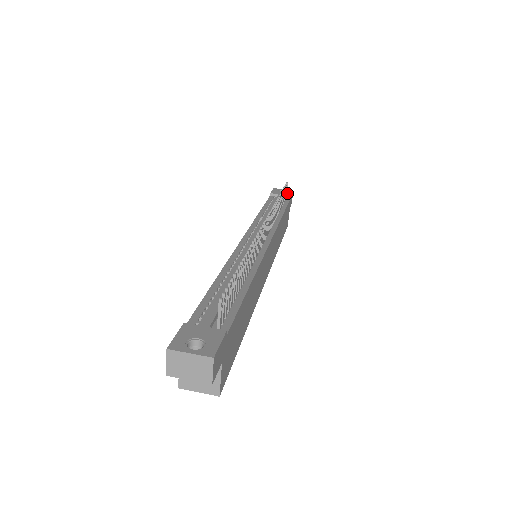
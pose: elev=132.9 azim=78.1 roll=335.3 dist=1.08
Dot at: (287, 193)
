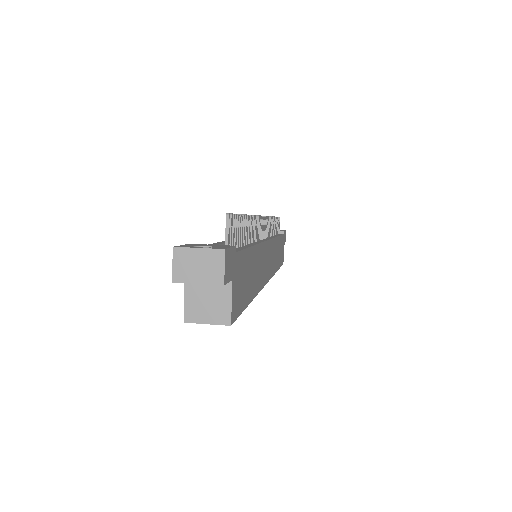
Dot at: occluded
